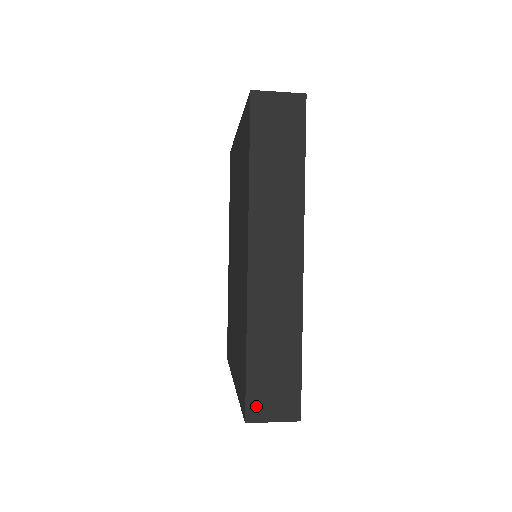
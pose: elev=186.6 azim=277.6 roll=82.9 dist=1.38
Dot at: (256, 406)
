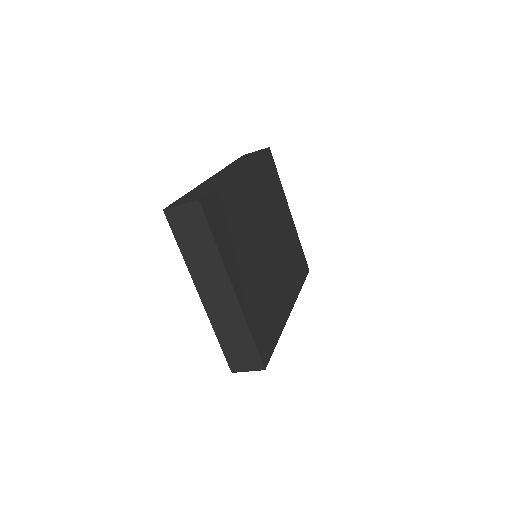
Dot at: (175, 204)
